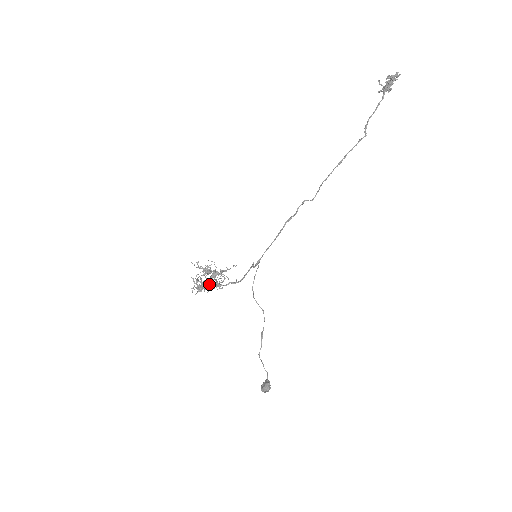
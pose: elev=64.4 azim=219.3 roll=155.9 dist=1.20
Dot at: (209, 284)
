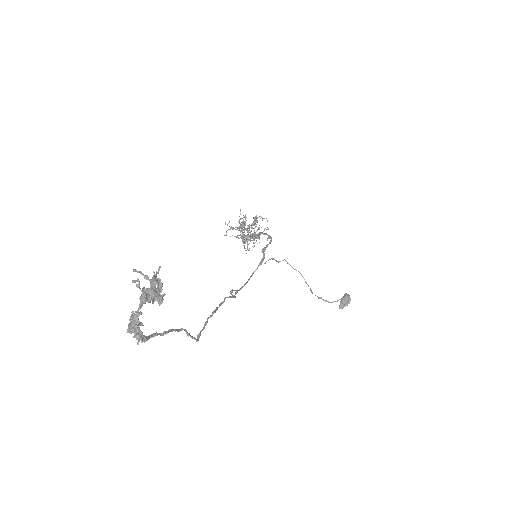
Dot at: (248, 244)
